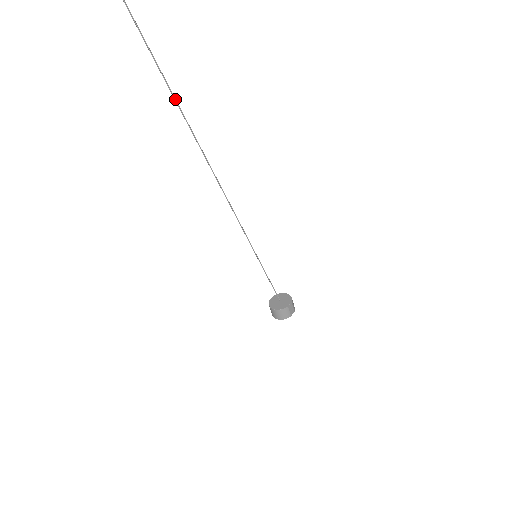
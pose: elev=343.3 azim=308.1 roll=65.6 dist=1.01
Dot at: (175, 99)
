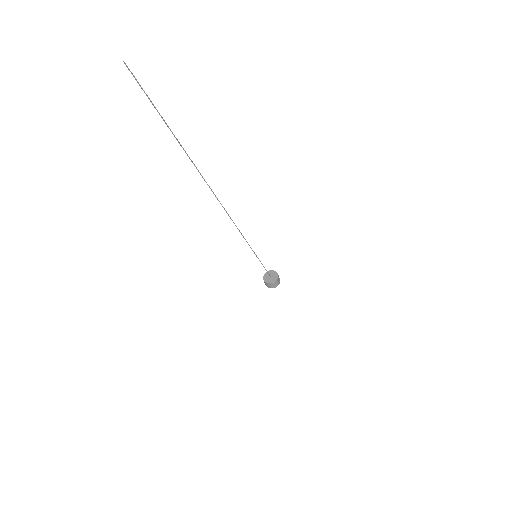
Dot at: (209, 187)
